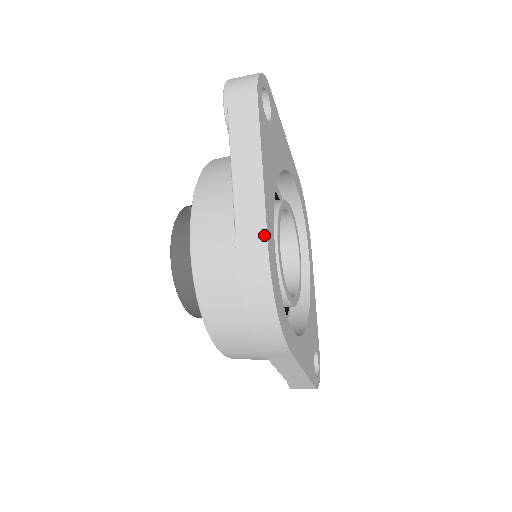
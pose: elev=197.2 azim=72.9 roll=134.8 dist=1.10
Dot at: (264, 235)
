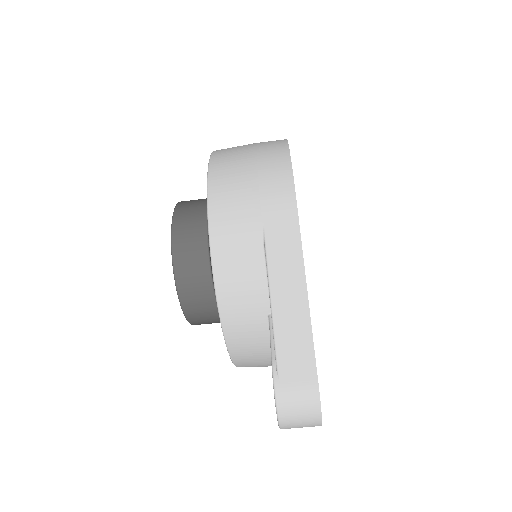
Dot at: occluded
